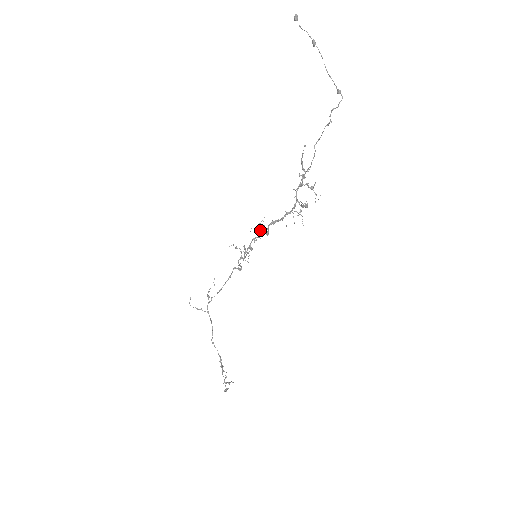
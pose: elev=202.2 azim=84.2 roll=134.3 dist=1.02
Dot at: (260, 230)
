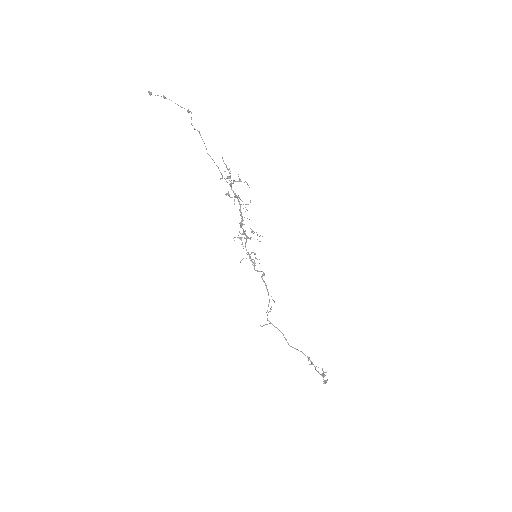
Dot at: occluded
